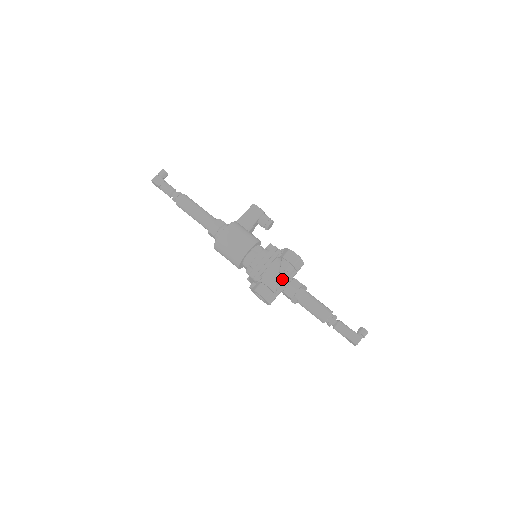
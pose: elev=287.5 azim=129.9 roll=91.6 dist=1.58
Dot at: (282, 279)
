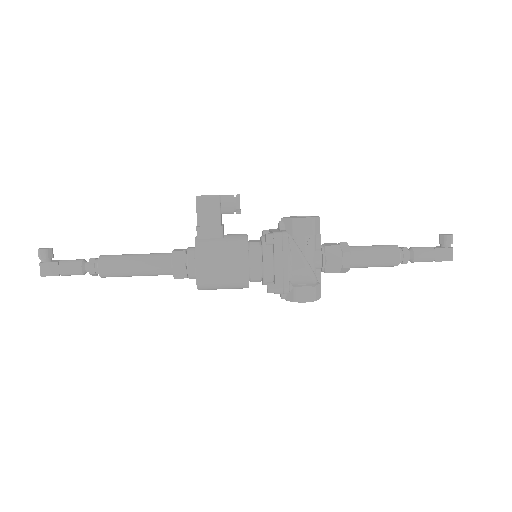
Dot at: (312, 260)
